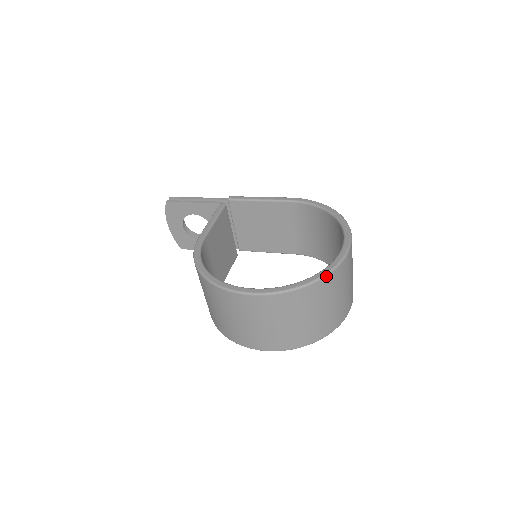
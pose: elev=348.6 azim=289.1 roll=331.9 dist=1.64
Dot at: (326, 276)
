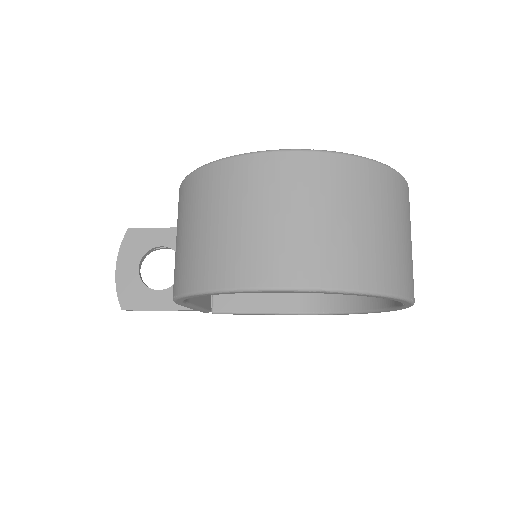
Dot at: (394, 170)
